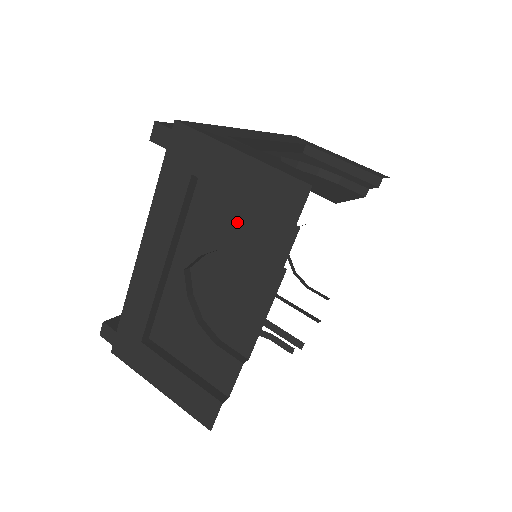
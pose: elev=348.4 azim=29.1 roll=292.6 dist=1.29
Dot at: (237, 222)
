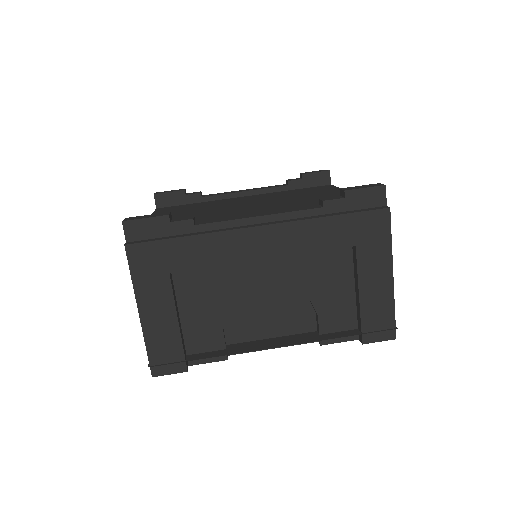
Dot at: occluded
